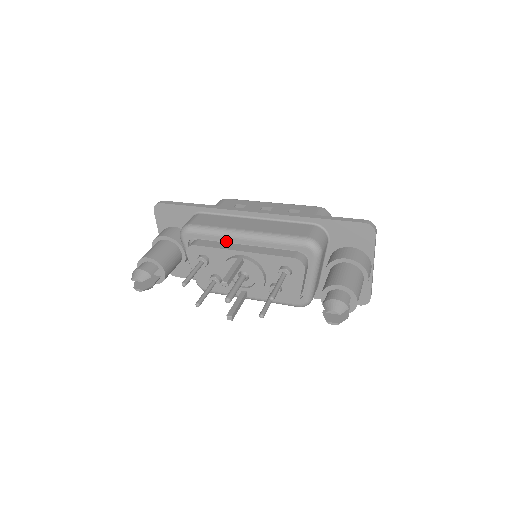
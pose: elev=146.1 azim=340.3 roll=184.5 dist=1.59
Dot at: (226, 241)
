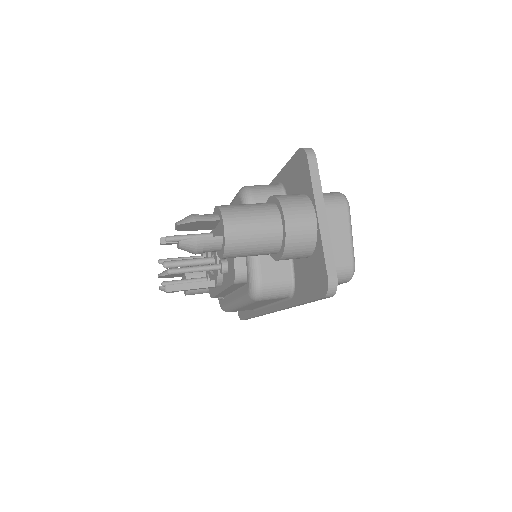
Dot at: occluded
